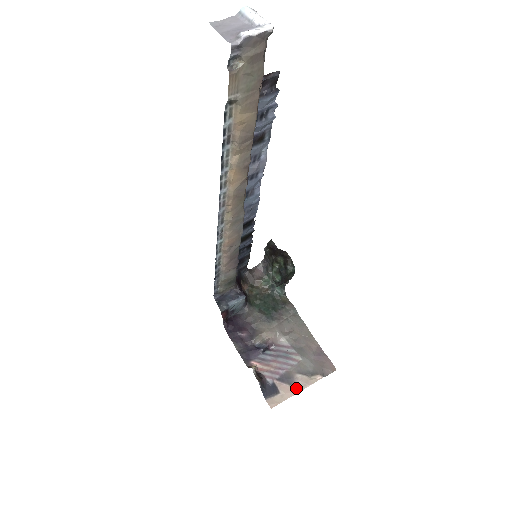
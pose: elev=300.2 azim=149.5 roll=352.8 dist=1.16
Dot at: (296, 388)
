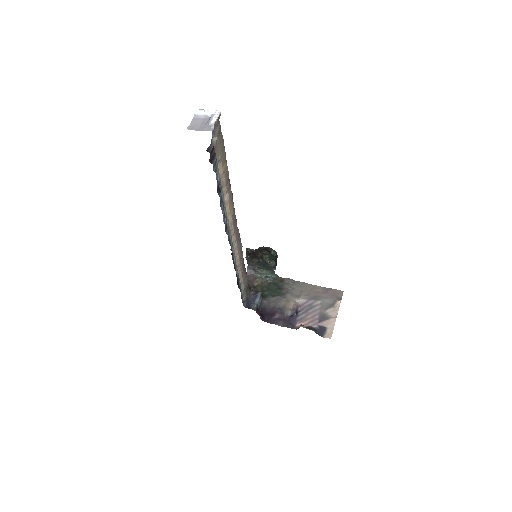
Dot at: (333, 318)
